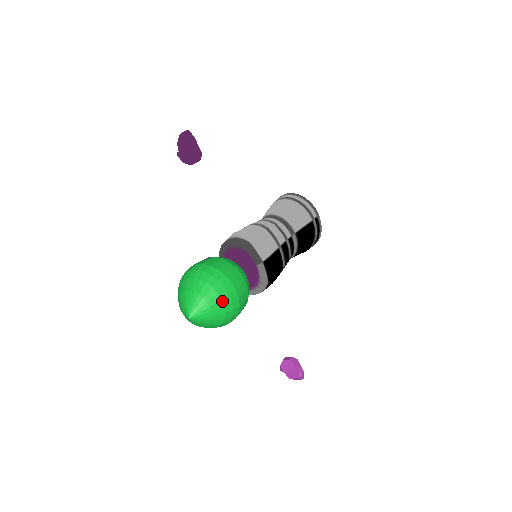
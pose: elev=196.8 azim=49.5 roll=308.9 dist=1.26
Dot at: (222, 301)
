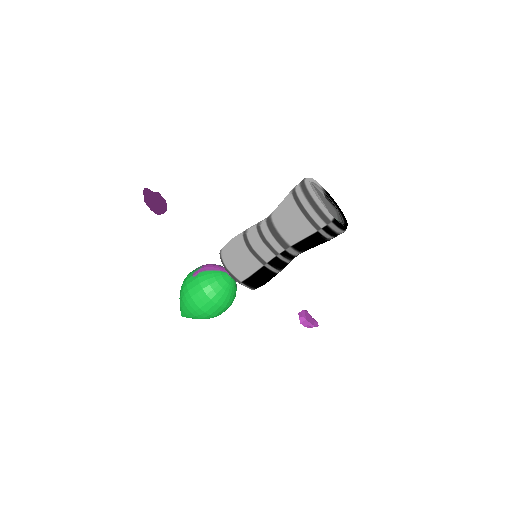
Dot at: (196, 317)
